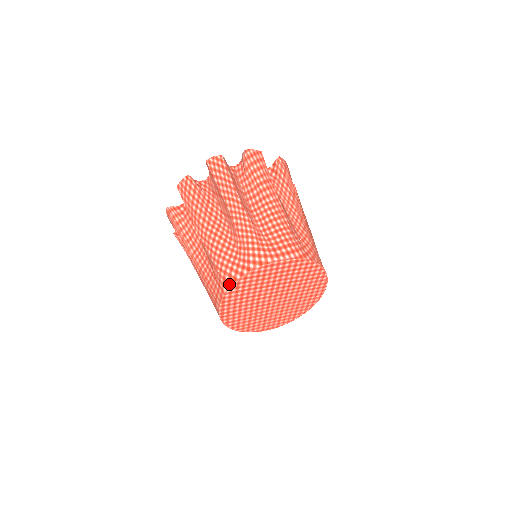
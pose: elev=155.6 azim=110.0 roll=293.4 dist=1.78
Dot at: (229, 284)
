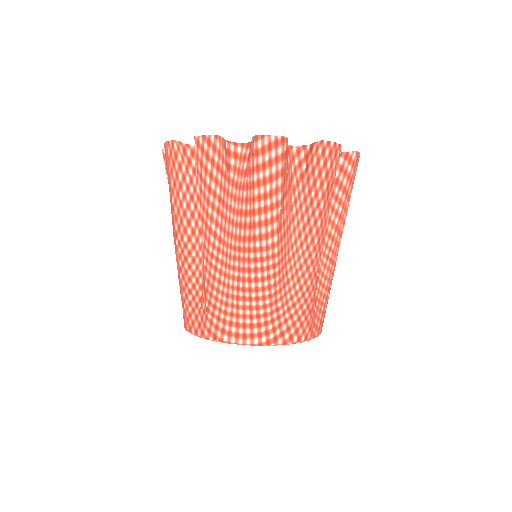
Dot at: (186, 327)
